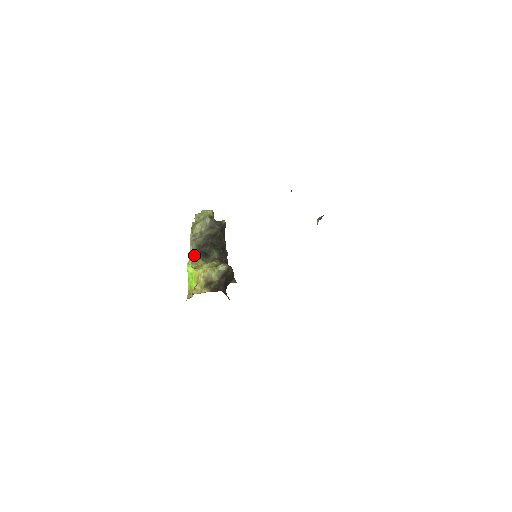
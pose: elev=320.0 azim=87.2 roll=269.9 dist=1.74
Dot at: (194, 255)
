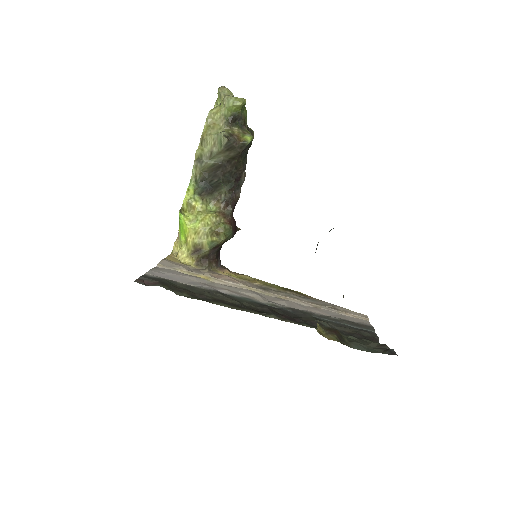
Dot at: (193, 190)
